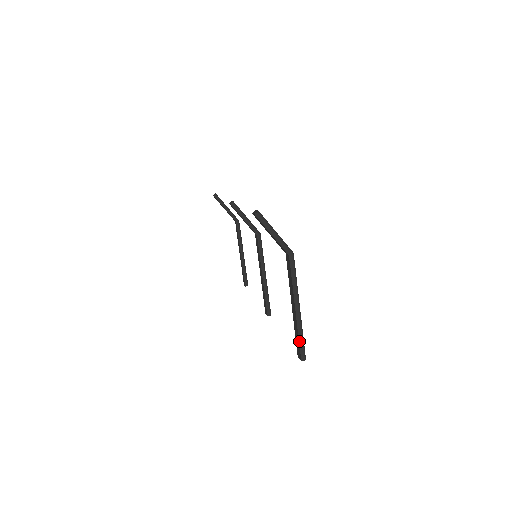
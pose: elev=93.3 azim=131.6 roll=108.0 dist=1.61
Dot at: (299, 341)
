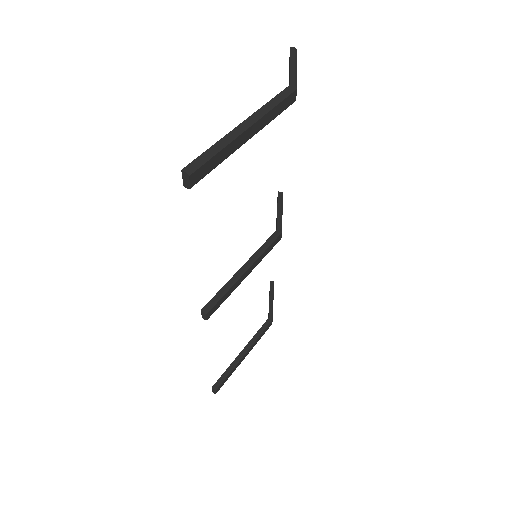
Dot at: (207, 150)
